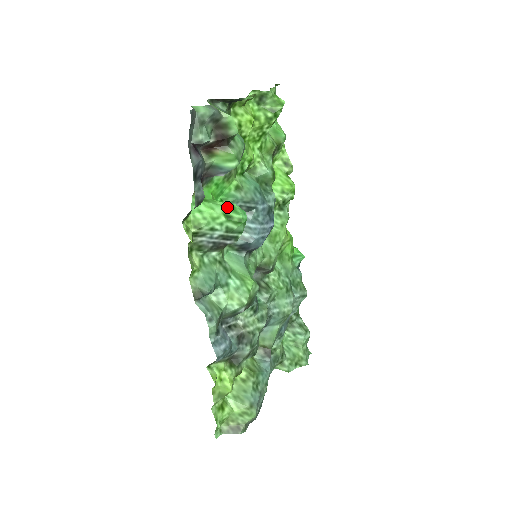
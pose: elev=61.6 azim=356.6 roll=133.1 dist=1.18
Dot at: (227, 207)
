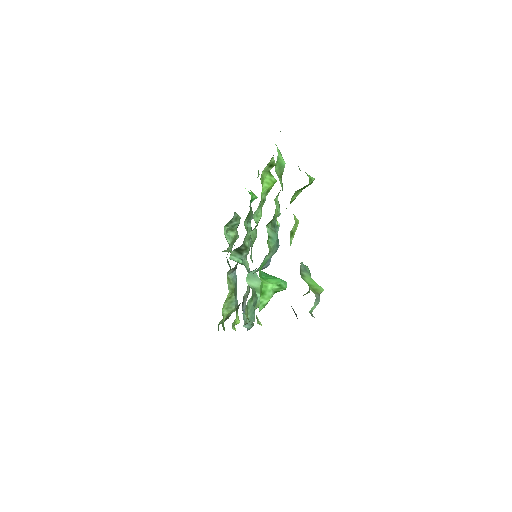
Dot at: (277, 288)
